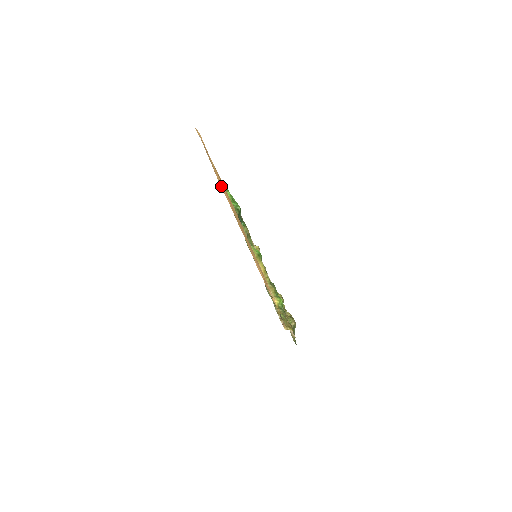
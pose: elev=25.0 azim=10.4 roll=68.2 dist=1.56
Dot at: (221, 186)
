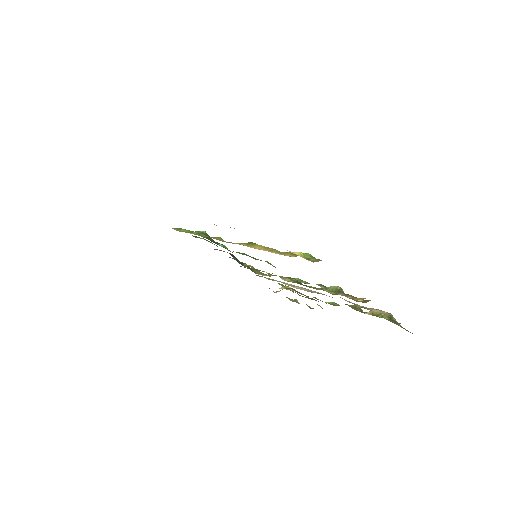
Dot at: occluded
